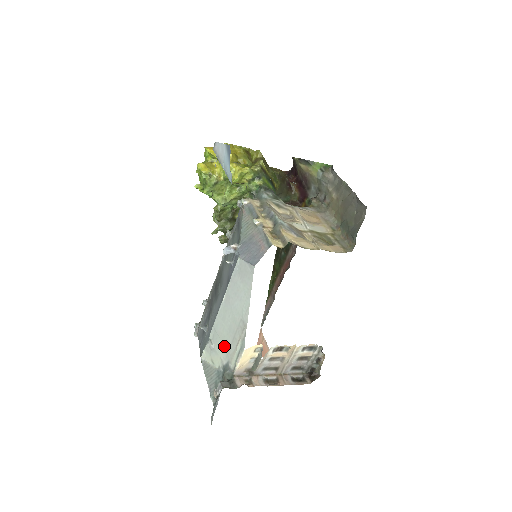
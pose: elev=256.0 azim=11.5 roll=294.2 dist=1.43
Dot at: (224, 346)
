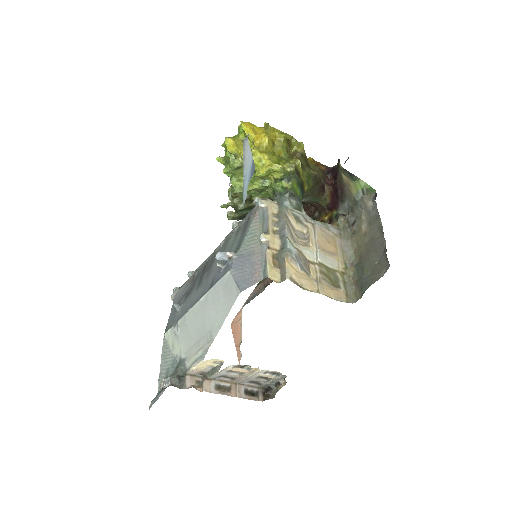
Dot at: (187, 341)
